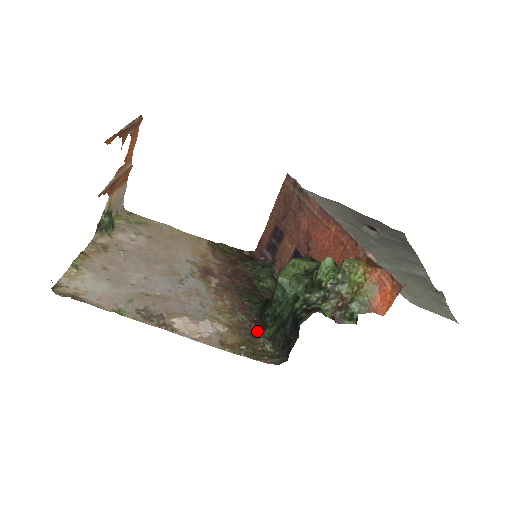
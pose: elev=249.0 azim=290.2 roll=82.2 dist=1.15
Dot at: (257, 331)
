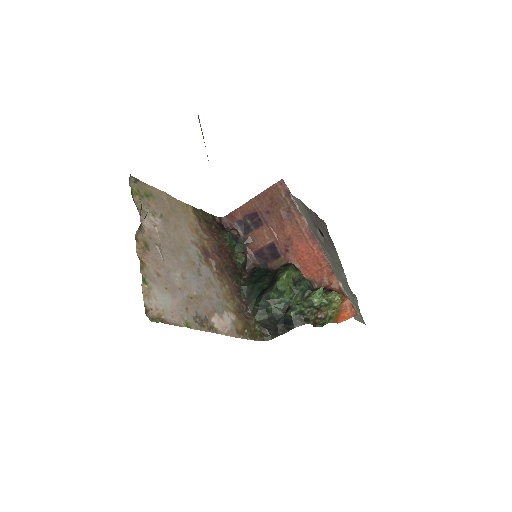
Dot at: (248, 312)
